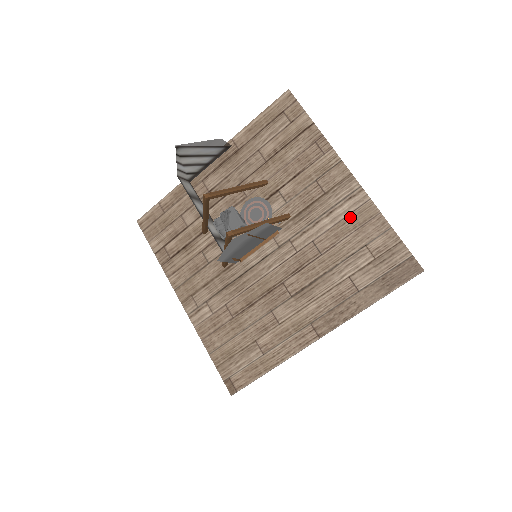
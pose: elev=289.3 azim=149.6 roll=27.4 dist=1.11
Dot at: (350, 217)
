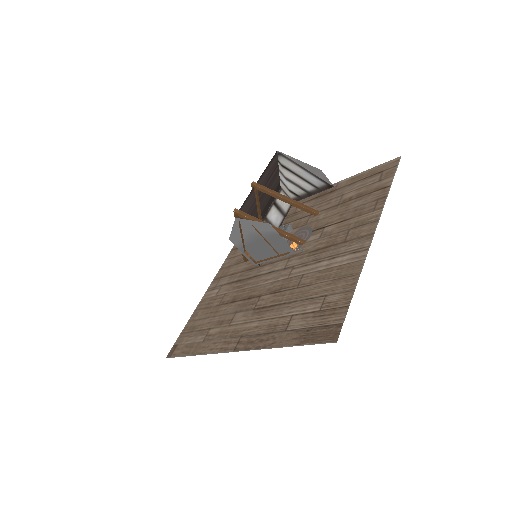
Dot at: (340, 267)
